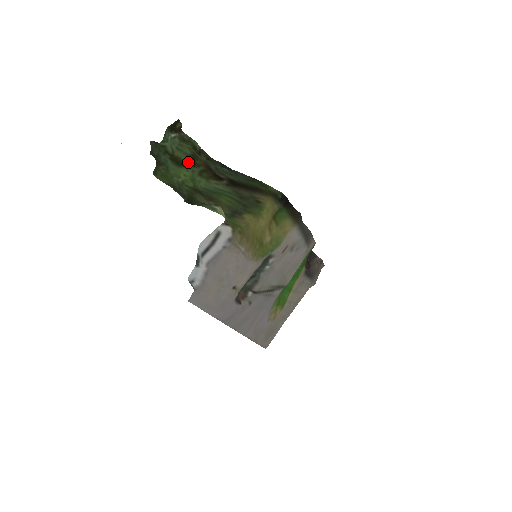
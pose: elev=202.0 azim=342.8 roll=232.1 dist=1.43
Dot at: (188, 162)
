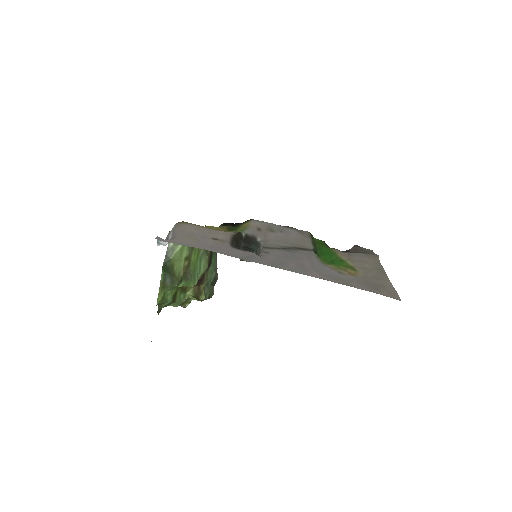
Dot at: (178, 290)
